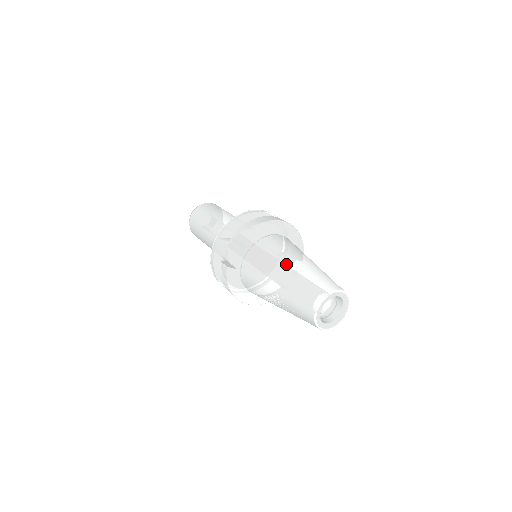
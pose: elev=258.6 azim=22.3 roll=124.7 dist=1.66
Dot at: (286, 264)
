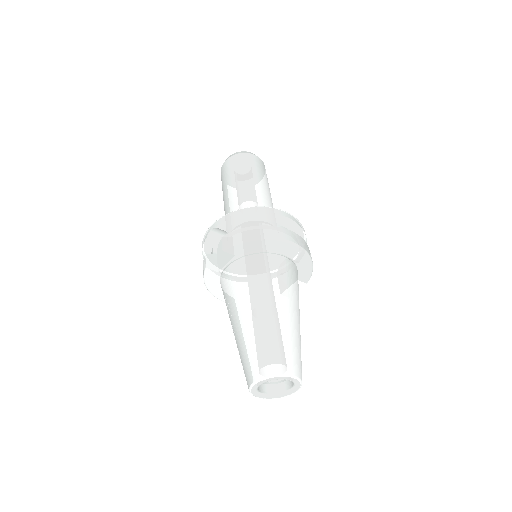
Dot at: (257, 306)
